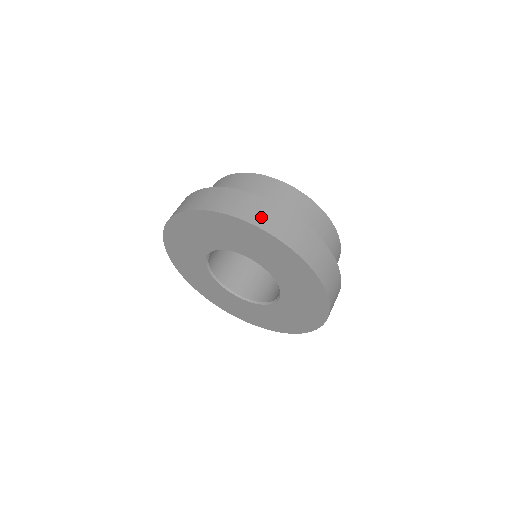
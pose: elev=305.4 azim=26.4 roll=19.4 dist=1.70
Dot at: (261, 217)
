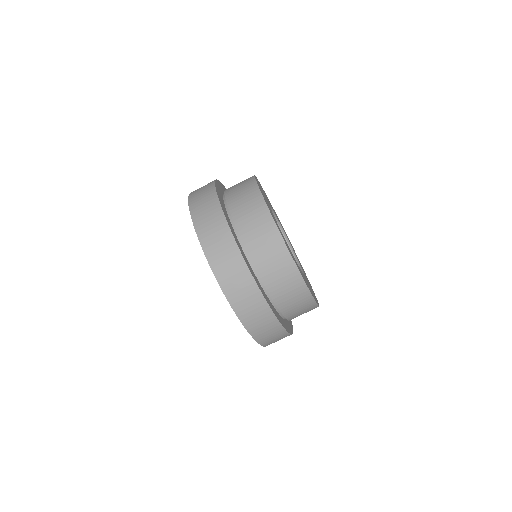
Dot at: (272, 342)
